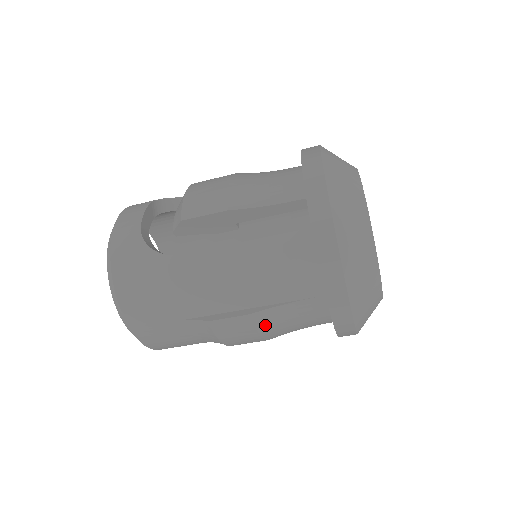
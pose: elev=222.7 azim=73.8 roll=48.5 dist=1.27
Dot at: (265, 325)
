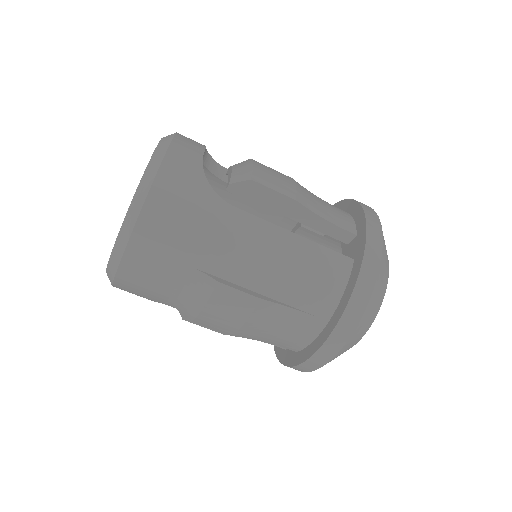
Dot at: (259, 317)
